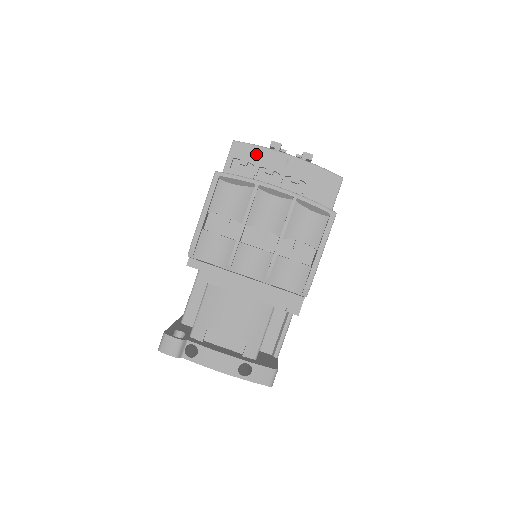
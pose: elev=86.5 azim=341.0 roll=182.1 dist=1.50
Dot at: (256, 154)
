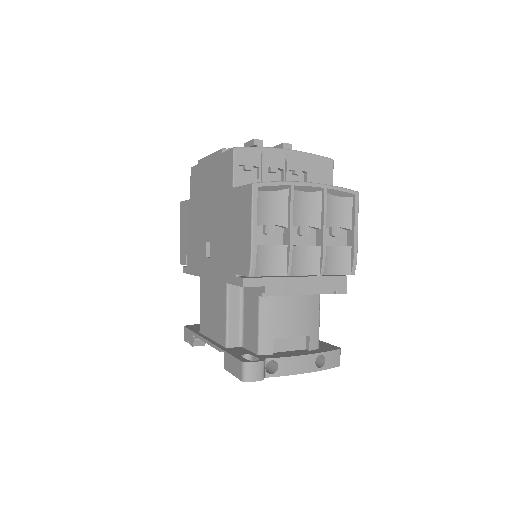
Dot at: (258, 156)
